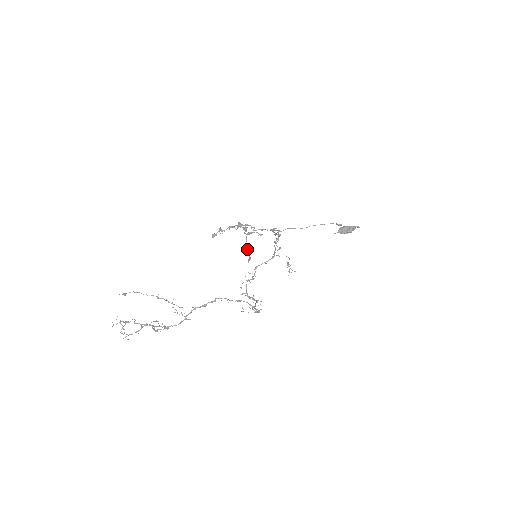
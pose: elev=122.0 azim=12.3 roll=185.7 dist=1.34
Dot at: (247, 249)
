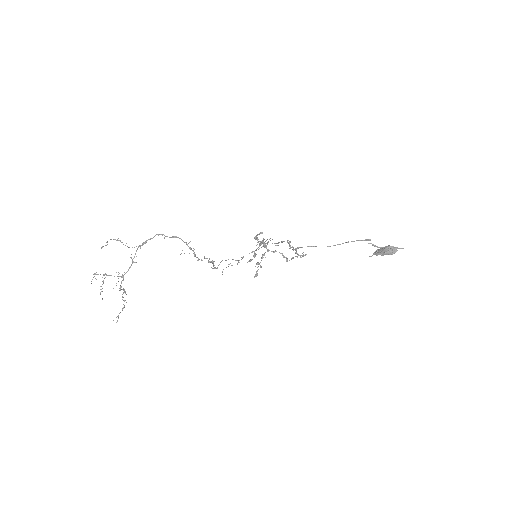
Dot at: (254, 255)
